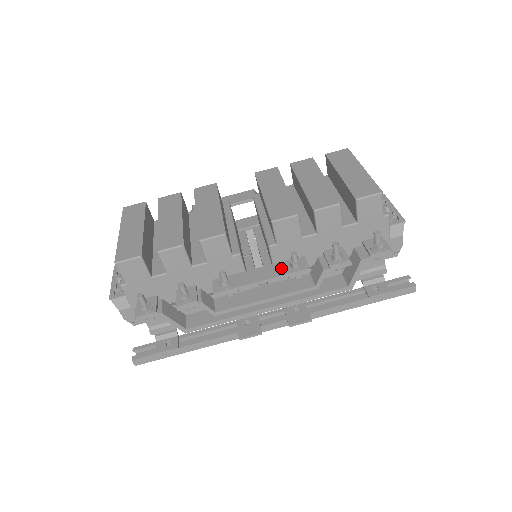
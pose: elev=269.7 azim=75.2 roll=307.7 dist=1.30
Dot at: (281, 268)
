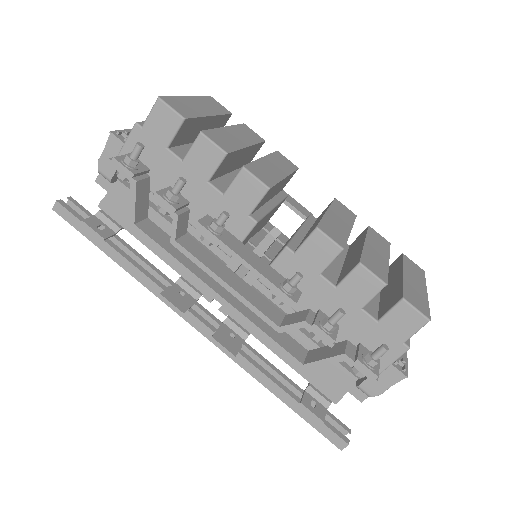
Dot at: (273, 275)
